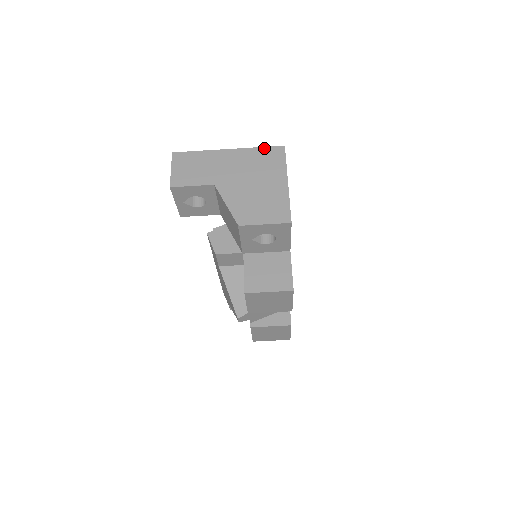
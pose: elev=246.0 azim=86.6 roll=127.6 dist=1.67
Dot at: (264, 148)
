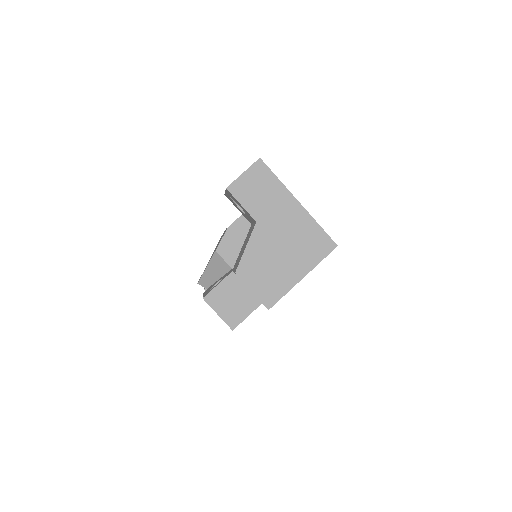
Dot at: (323, 231)
